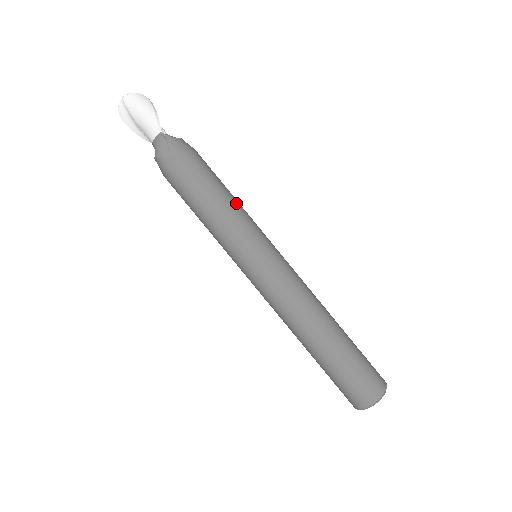
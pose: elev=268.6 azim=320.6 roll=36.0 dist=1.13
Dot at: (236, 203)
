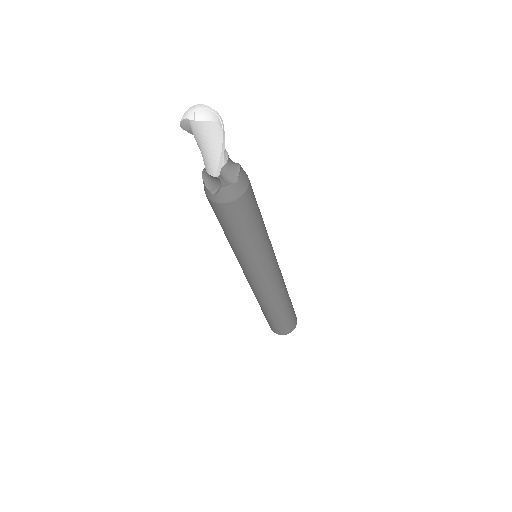
Dot at: (260, 238)
